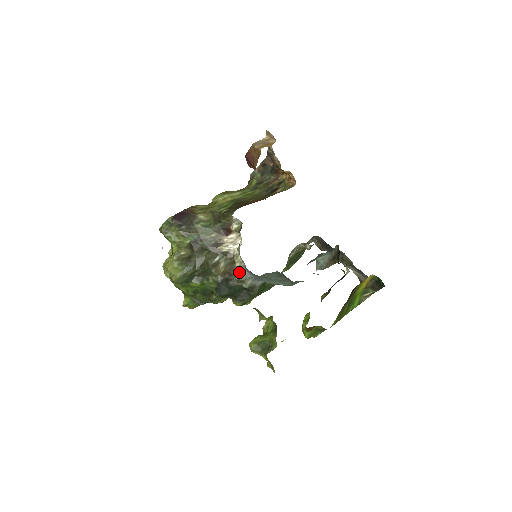
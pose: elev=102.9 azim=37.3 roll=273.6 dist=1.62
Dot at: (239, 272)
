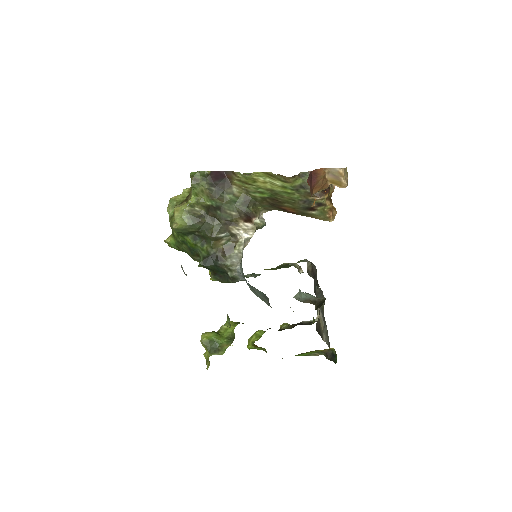
Dot at: (233, 259)
